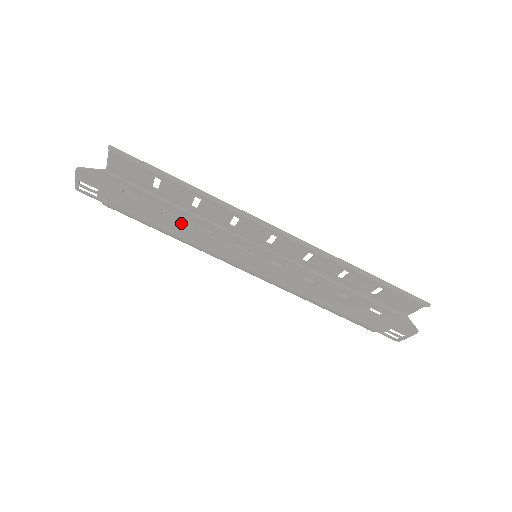
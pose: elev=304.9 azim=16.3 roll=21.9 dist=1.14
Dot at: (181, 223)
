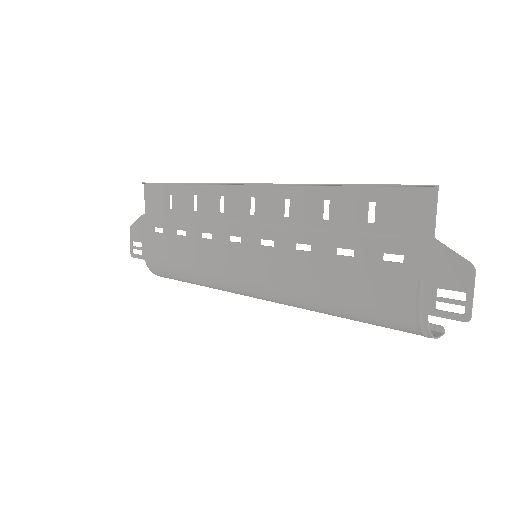
Dot at: (190, 241)
